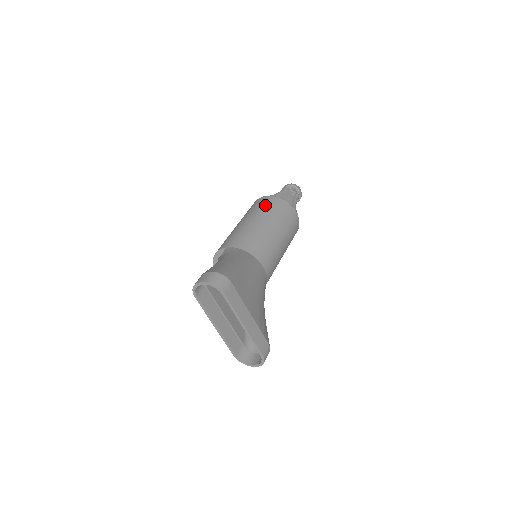
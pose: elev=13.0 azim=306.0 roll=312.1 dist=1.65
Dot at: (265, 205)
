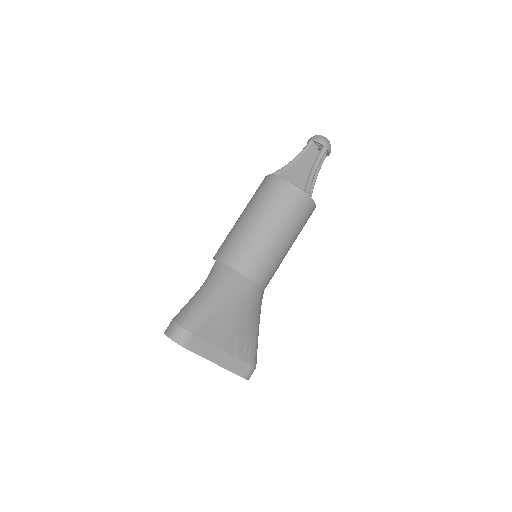
Dot at: (266, 194)
